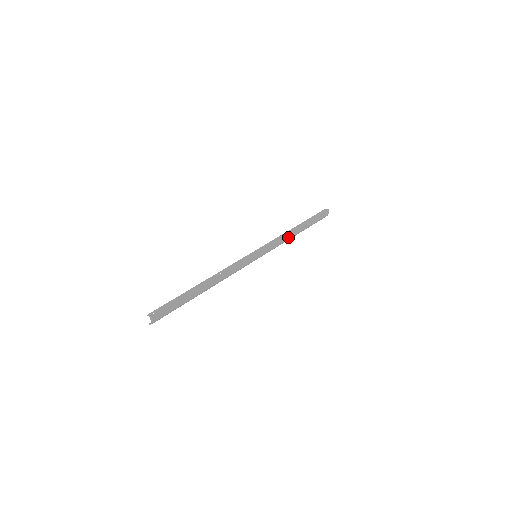
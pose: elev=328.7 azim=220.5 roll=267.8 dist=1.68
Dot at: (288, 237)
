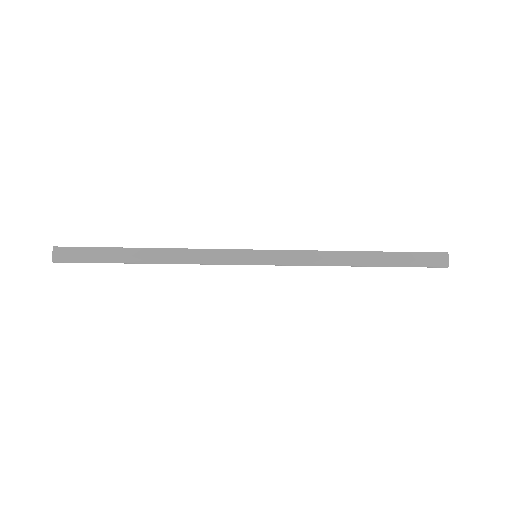
Dot at: (334, 257)
